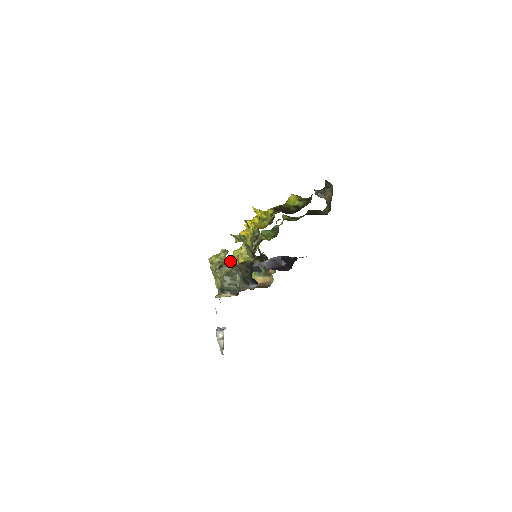
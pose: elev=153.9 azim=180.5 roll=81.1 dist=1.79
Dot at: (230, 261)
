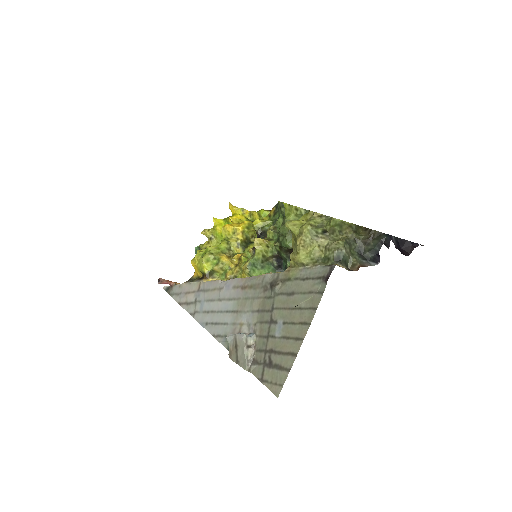
Dot at: (343, 227)
